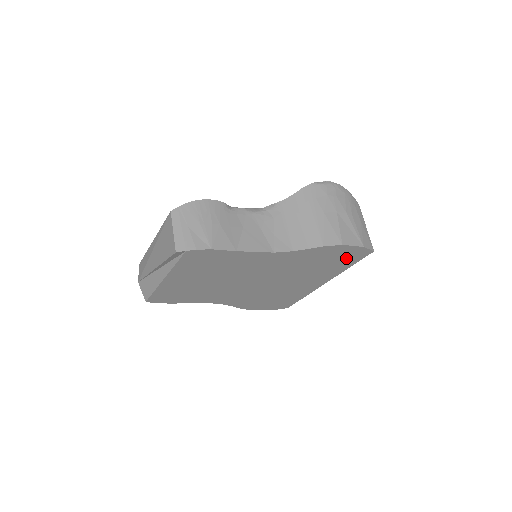
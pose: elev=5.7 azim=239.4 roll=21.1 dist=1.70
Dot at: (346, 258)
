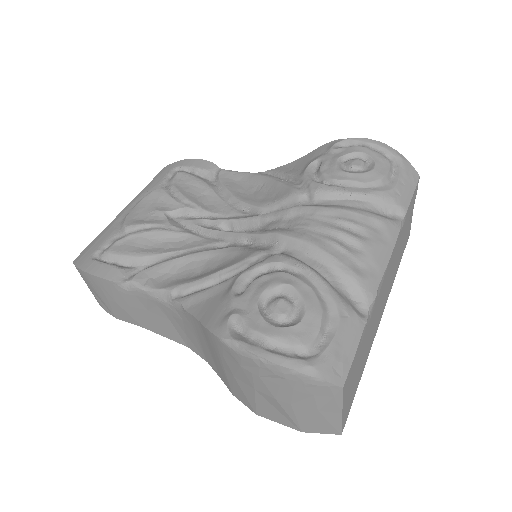
Dot at: occluded
